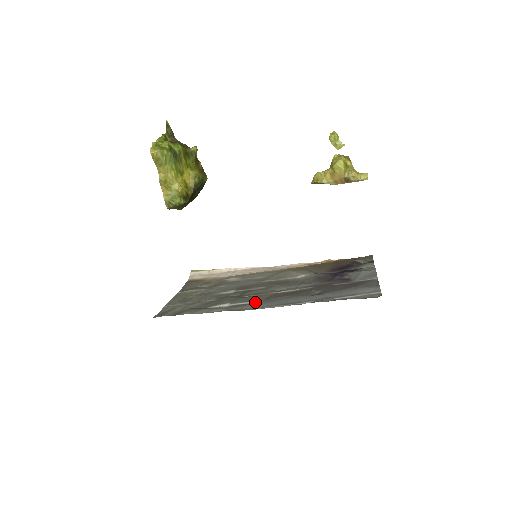
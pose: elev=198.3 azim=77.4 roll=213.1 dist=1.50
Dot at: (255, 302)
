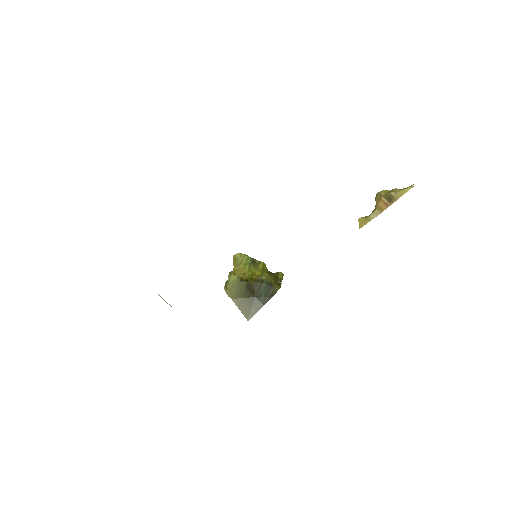
Dot at: occluded
